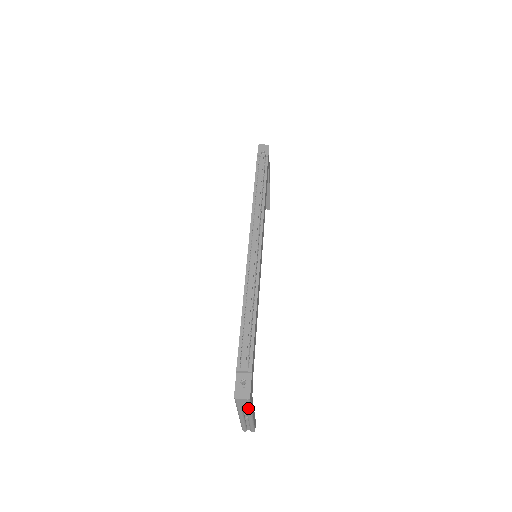
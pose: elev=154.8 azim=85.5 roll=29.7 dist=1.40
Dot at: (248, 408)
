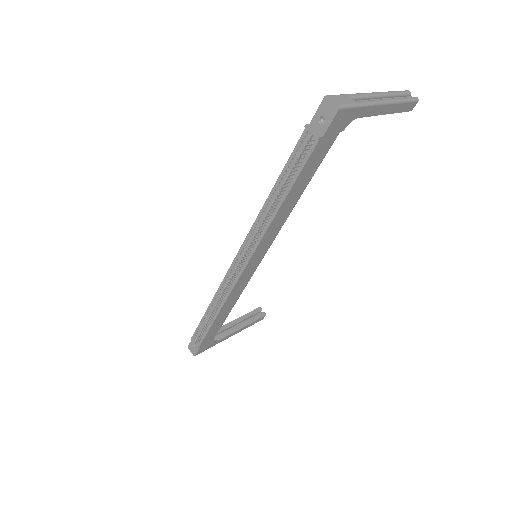
Dot at: occluded
